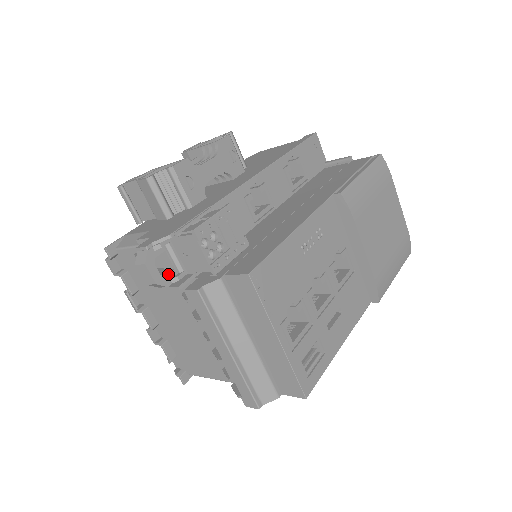
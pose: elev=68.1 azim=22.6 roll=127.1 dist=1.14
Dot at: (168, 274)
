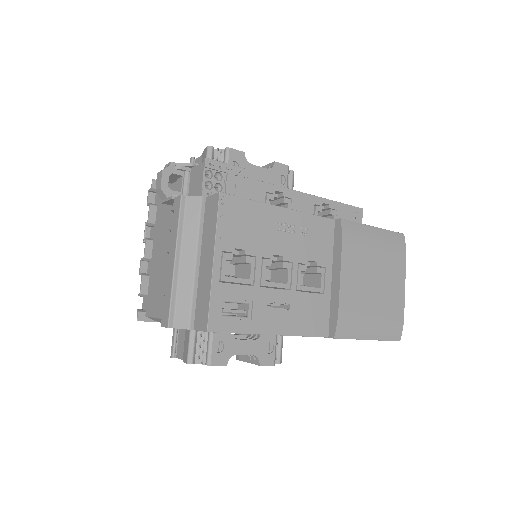
Dot at: (174, 191)
